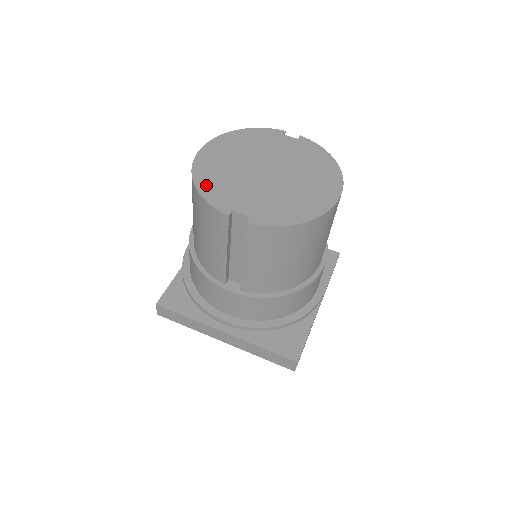
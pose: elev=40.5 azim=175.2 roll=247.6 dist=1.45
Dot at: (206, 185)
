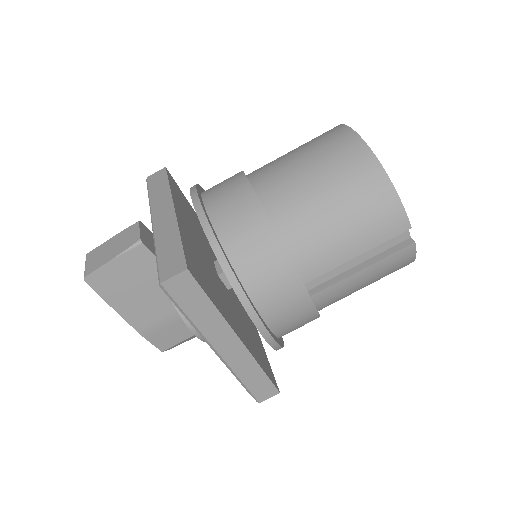
Dot at: occluded
